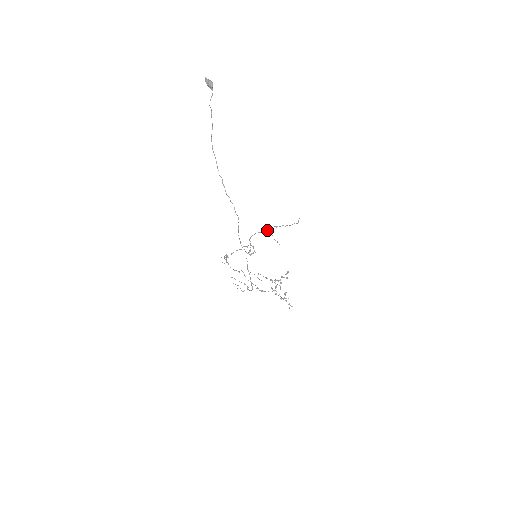
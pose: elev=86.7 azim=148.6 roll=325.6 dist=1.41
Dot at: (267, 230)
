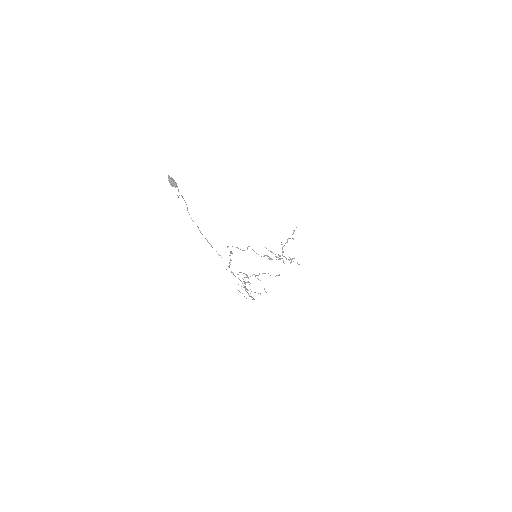
Dot at: (255, 275)
